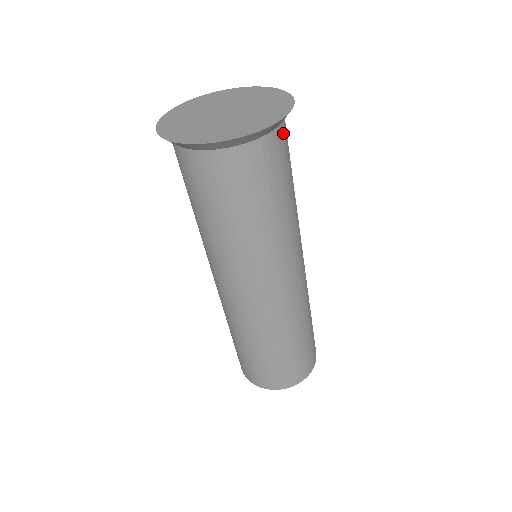
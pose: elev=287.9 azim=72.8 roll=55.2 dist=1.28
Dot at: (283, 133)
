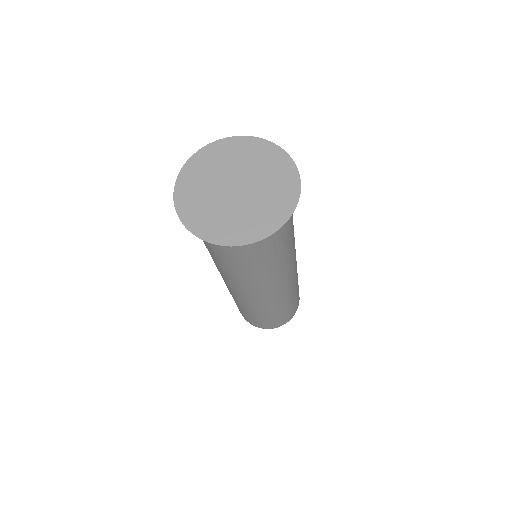
Dot at: occluded
